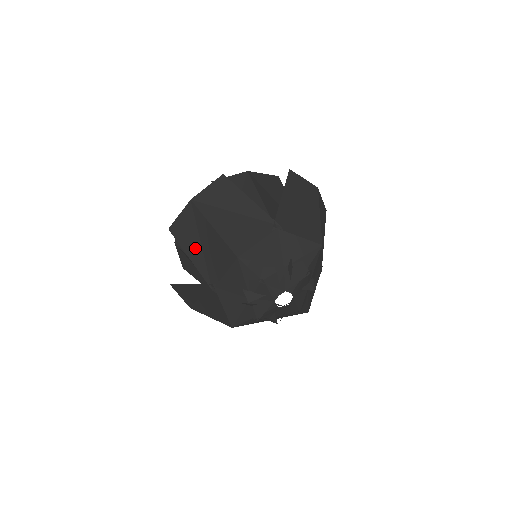
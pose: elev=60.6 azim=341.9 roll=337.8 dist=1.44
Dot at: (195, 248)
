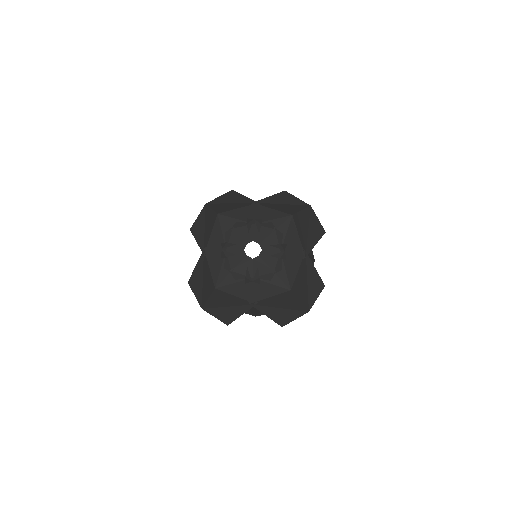
Dot at: (201, 232)
